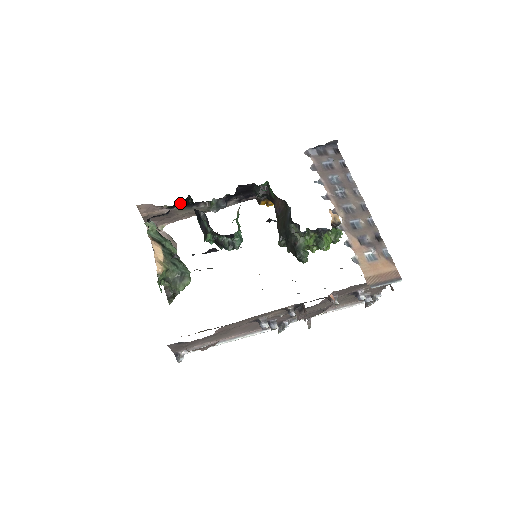
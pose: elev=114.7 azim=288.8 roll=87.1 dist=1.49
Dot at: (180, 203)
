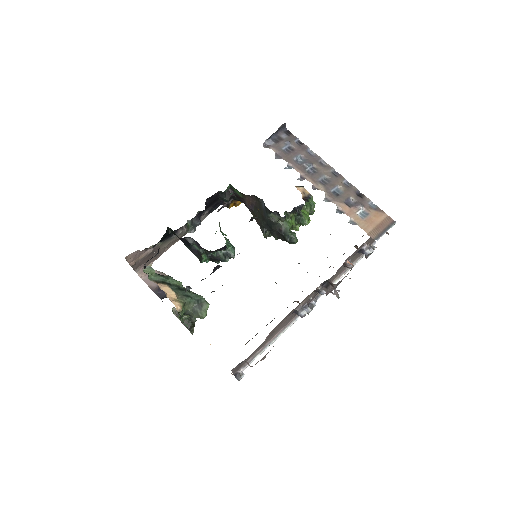
Dot at: (162, 238)
